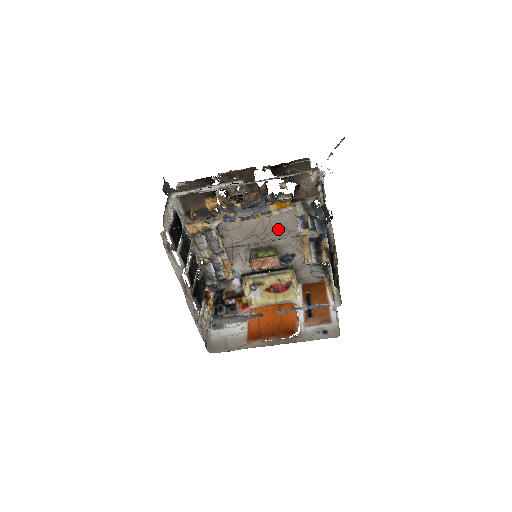
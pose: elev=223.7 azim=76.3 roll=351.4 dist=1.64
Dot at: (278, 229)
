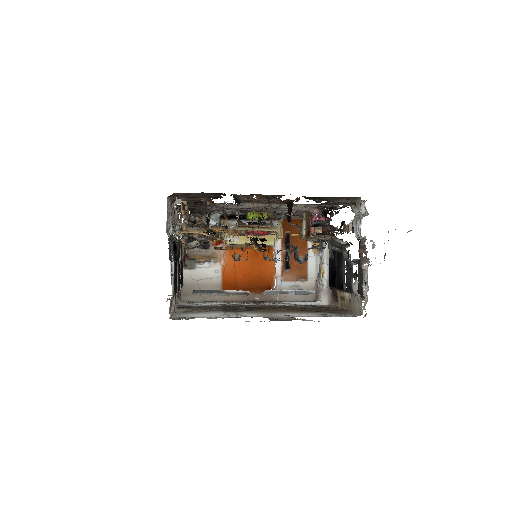
Dot at: (282, 208)
